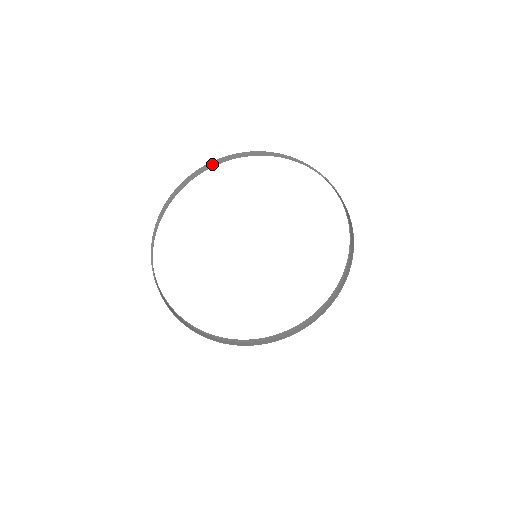
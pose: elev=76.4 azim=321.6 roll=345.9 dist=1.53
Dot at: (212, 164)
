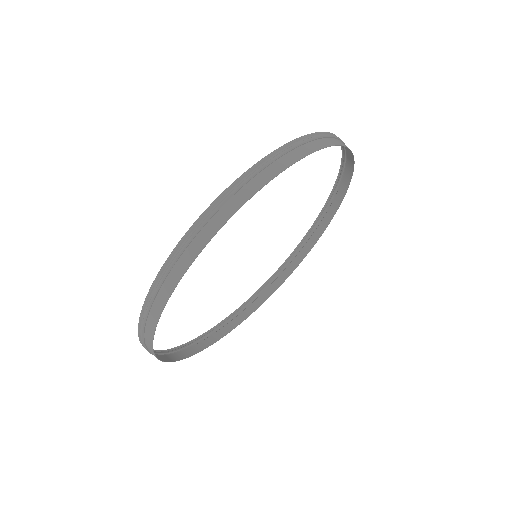
Dot at: (275, 162)
